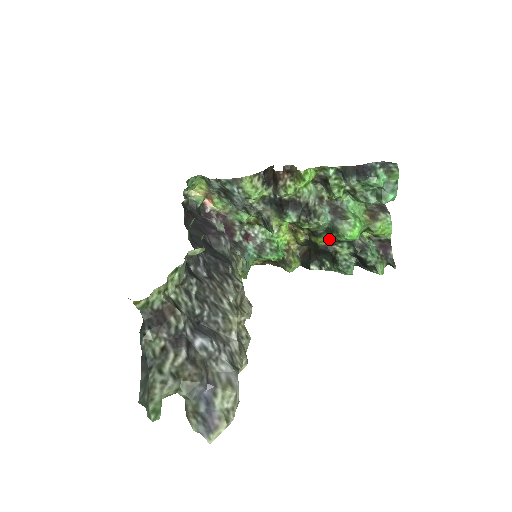
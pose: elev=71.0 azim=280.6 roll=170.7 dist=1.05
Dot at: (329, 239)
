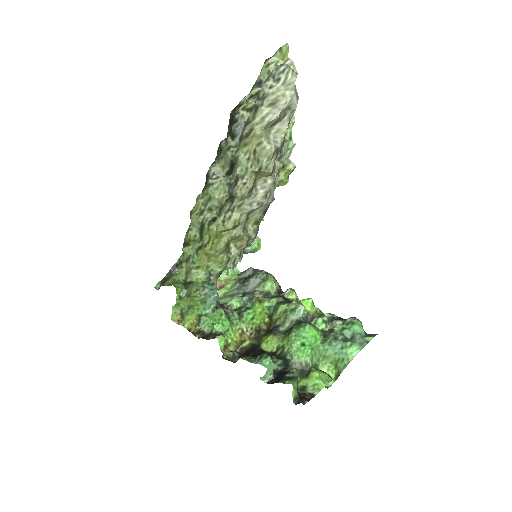
Dot at: (274, 347)
